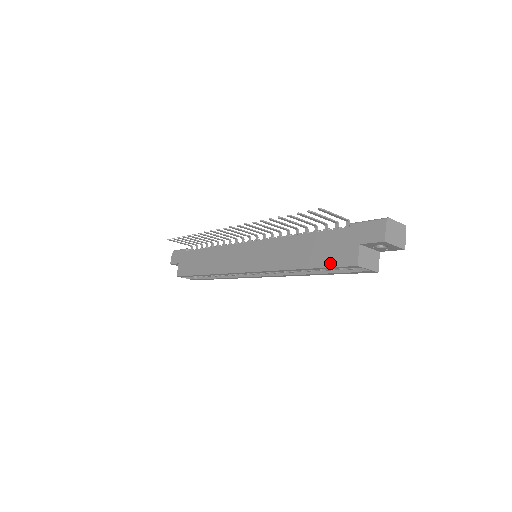
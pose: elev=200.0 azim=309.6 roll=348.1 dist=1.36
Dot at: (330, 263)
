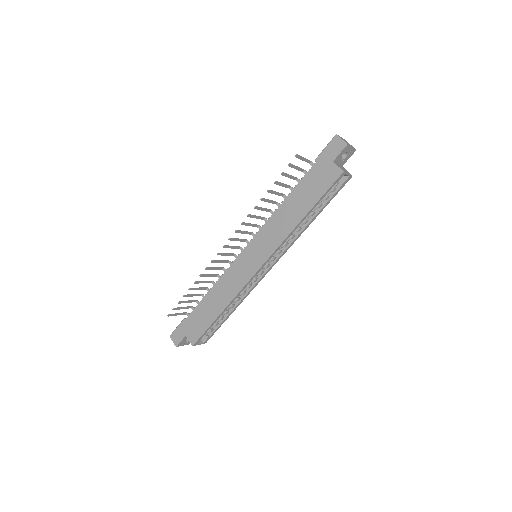
Dot at: (324, 190)
